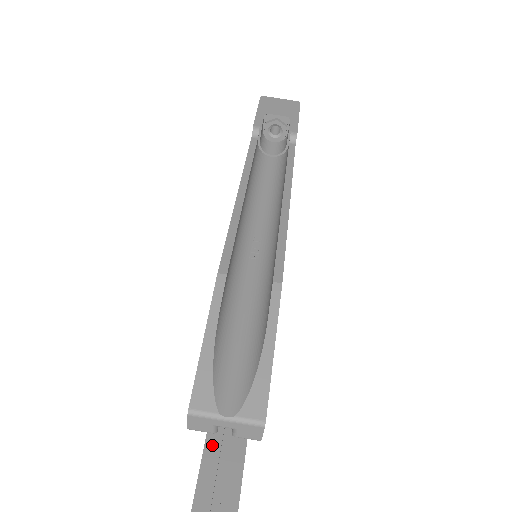
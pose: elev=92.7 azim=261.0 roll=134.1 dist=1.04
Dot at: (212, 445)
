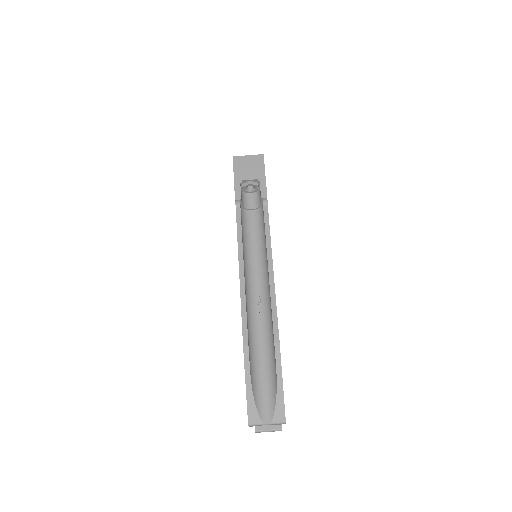
Dot at: occluded
